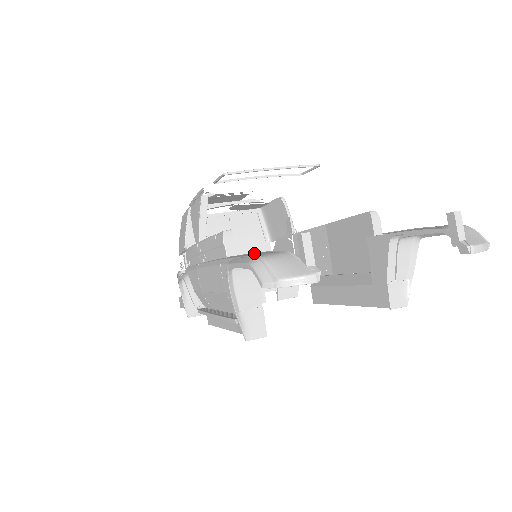
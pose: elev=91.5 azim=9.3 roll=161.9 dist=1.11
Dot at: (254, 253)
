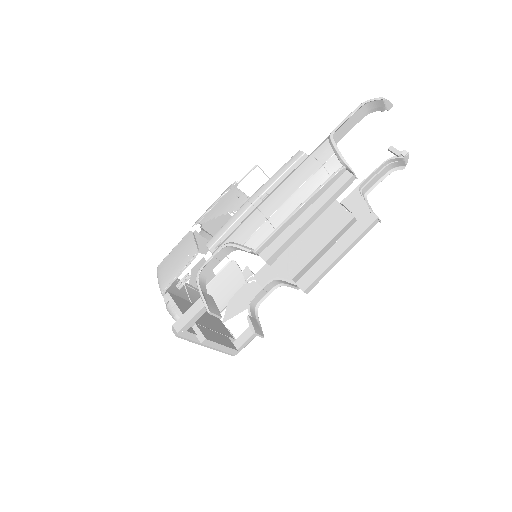
Dot at: (342, 128)
